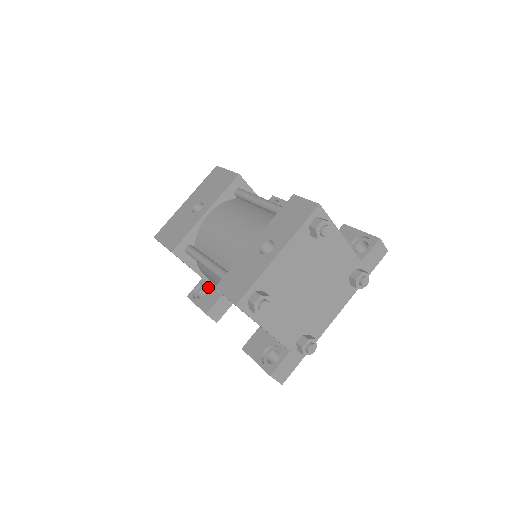
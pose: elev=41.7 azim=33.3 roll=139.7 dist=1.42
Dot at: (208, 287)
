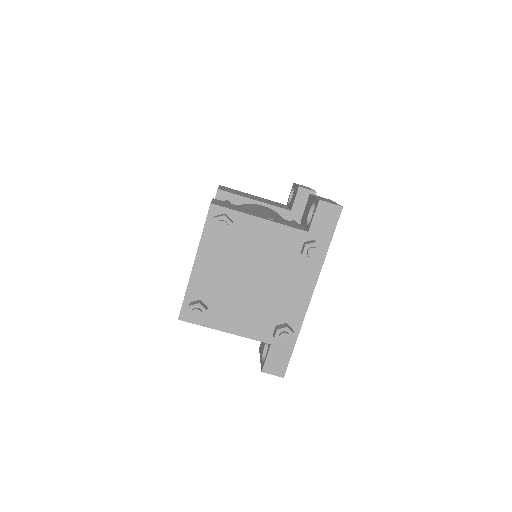
Dot at: occluded
